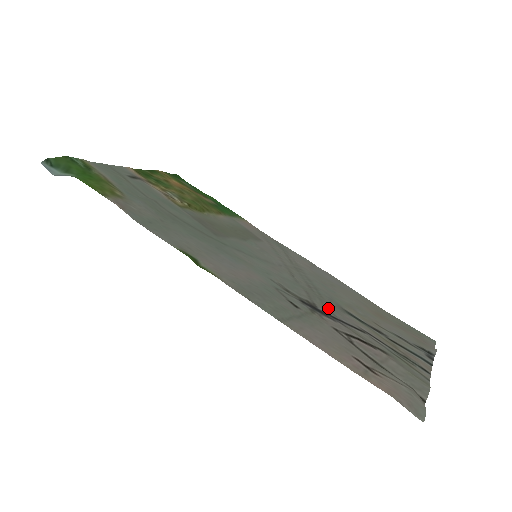
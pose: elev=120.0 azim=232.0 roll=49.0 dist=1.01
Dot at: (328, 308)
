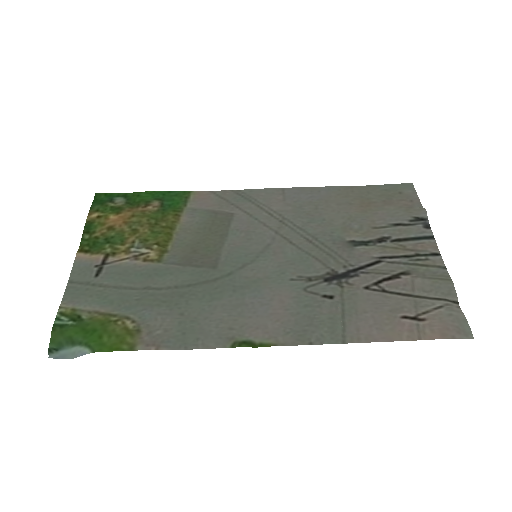
Dot at: (342, 261)
